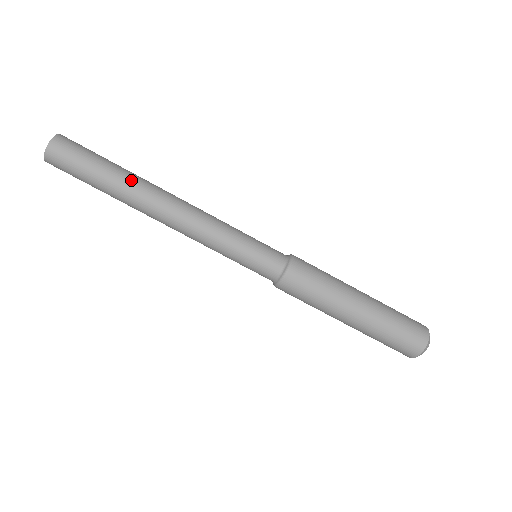
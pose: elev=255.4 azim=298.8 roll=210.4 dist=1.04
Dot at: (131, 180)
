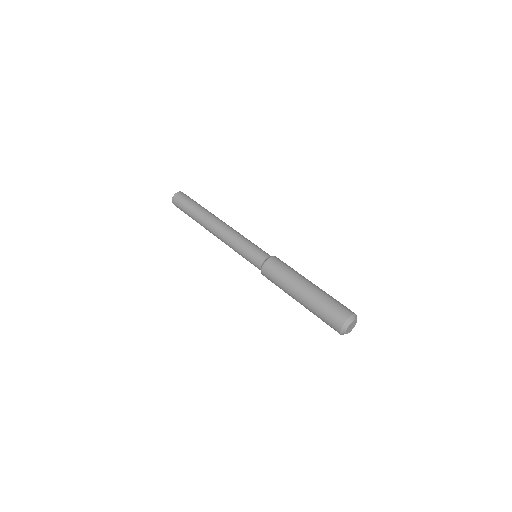
Dot at: occluded
